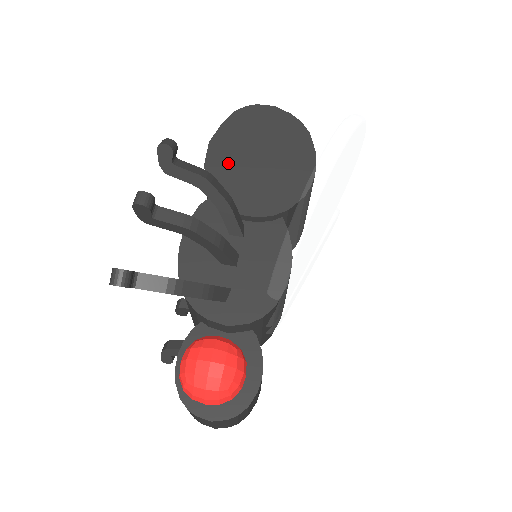
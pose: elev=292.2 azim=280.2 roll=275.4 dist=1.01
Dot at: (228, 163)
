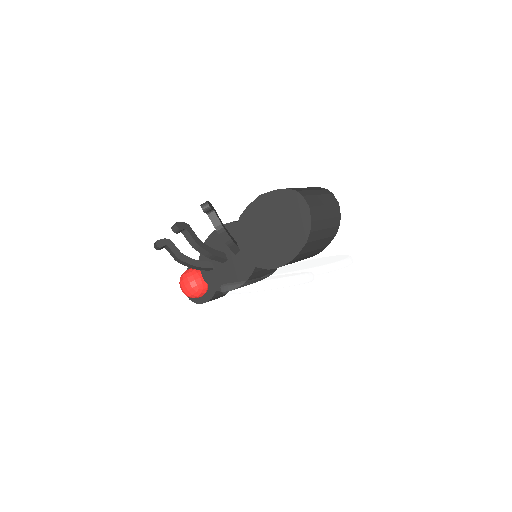
Dot at: (257, 217)
